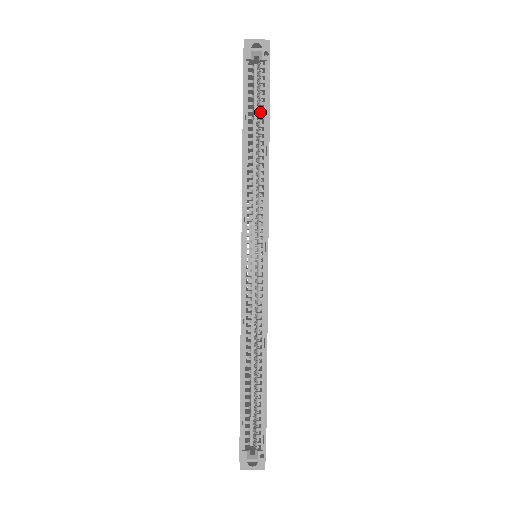
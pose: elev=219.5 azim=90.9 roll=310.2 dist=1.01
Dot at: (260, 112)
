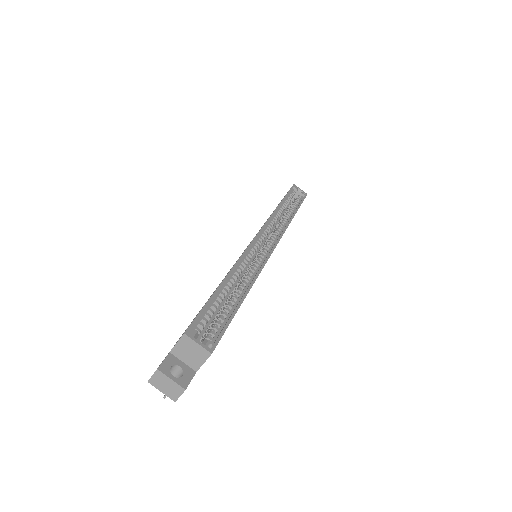
Dot at: (293, 205)
